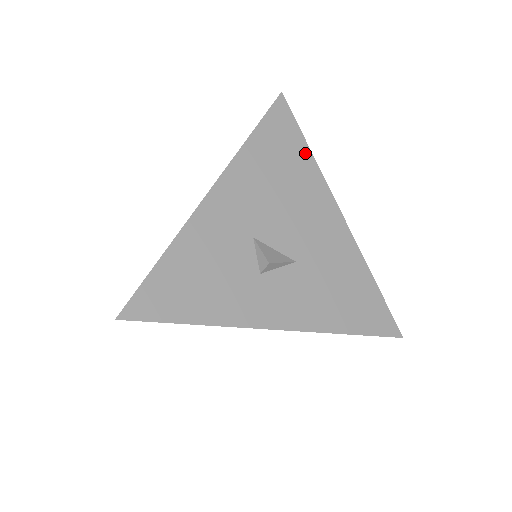
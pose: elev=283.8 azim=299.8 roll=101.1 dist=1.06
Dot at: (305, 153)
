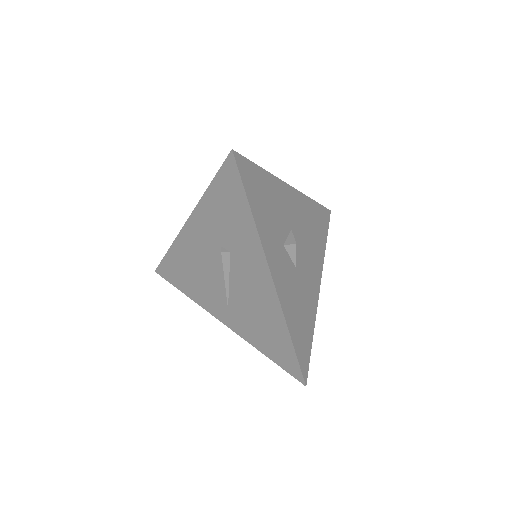
Dot at: (324, 242)
